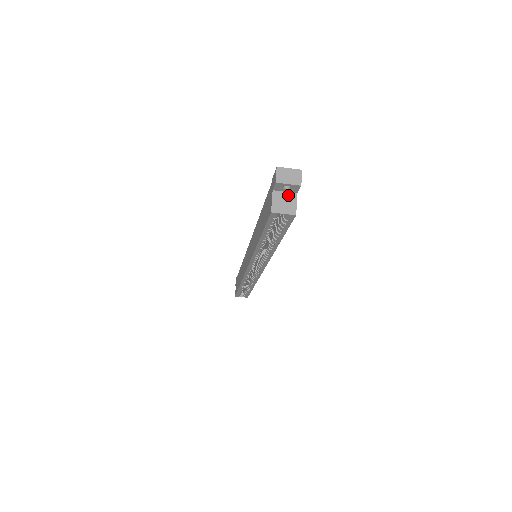
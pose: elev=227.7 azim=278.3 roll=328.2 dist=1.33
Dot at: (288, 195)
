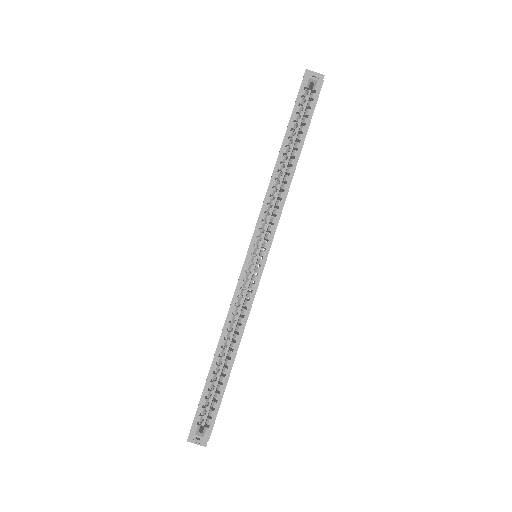
Dot at: occluded
